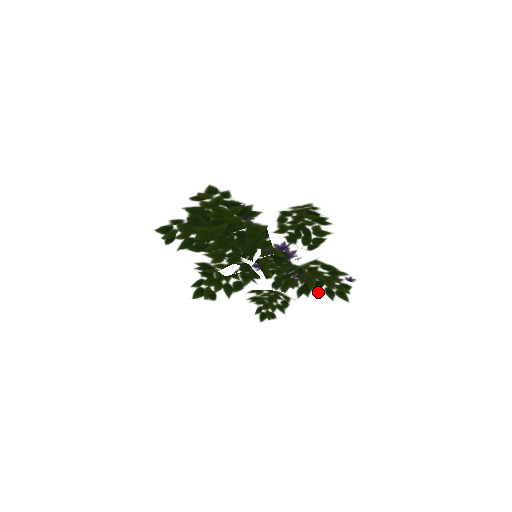
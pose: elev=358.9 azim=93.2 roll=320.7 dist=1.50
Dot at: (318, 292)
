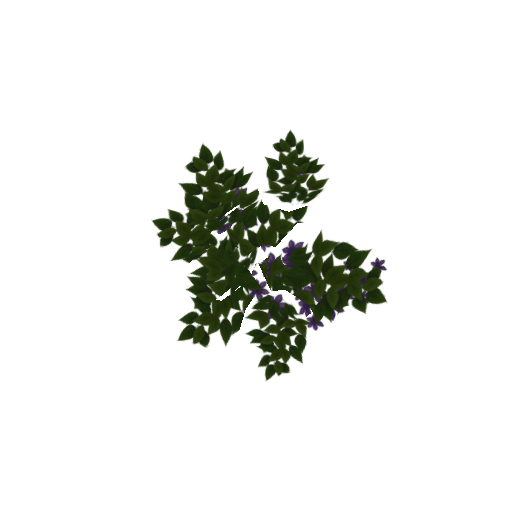
Dot at: (344, 310)
